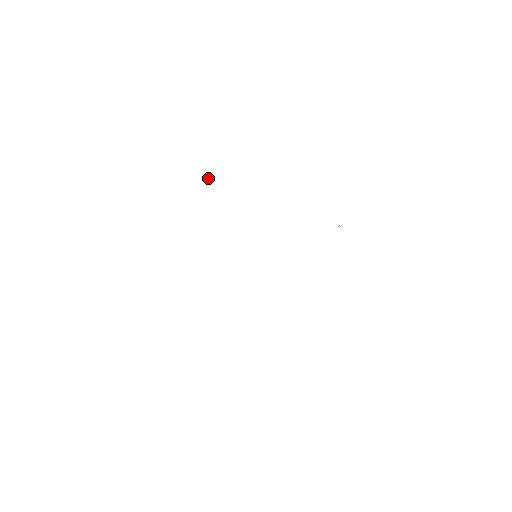
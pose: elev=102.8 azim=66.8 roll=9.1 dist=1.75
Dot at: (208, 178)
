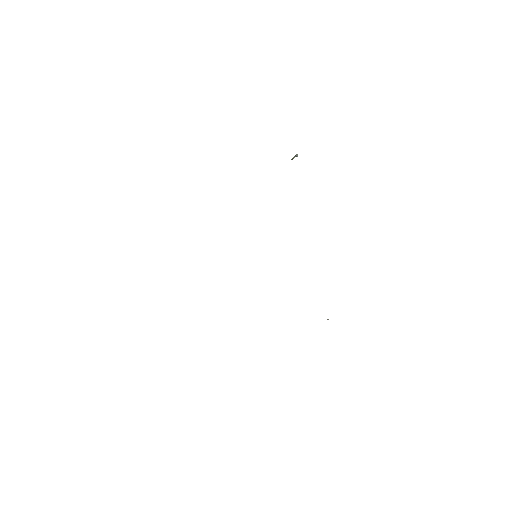
Dot at: (293, 157)
